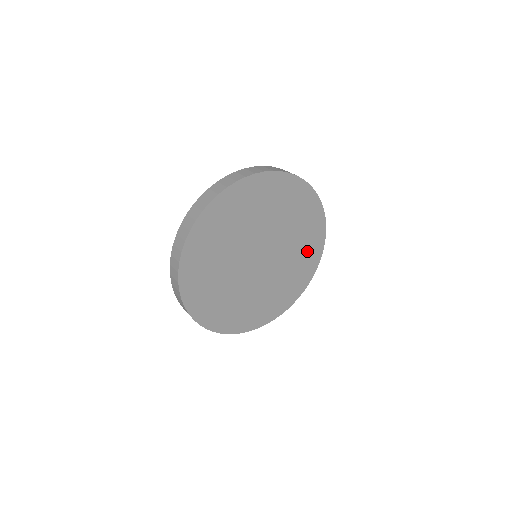
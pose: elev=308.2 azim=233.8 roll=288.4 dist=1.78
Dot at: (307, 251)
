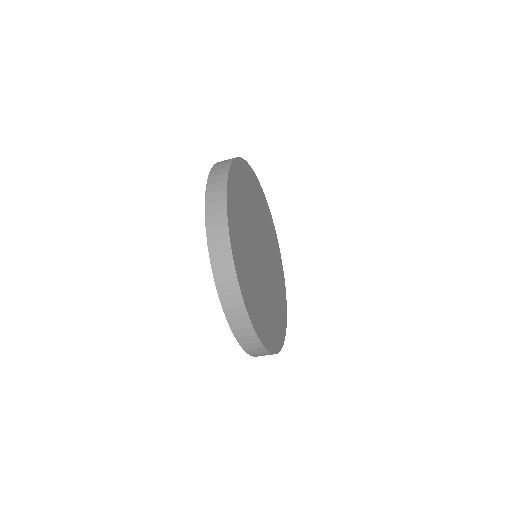
Dot at: (279, 279)
